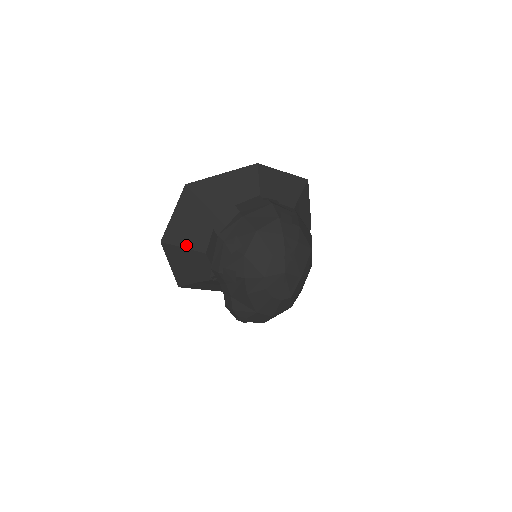
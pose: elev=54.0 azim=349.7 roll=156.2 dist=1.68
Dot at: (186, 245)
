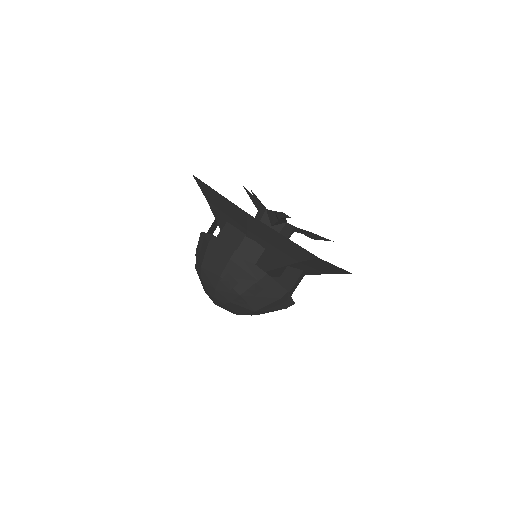
Dot at: occluded
